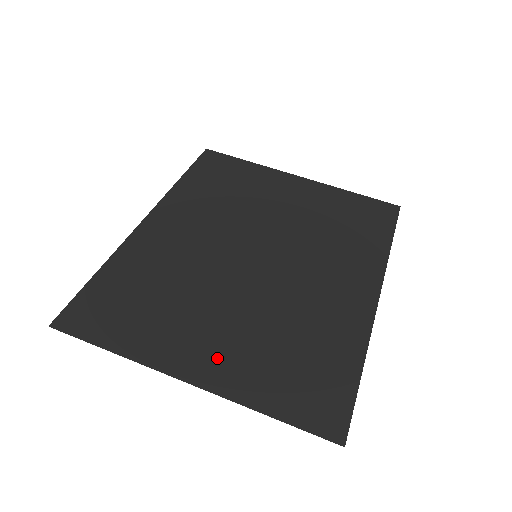
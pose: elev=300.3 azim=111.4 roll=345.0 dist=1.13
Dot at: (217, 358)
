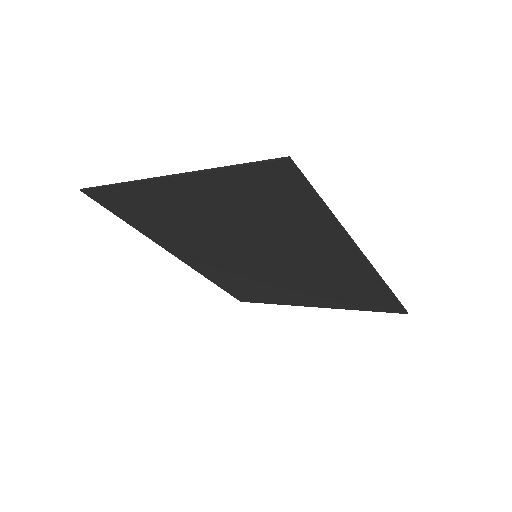
Dot at: (196, 192)
